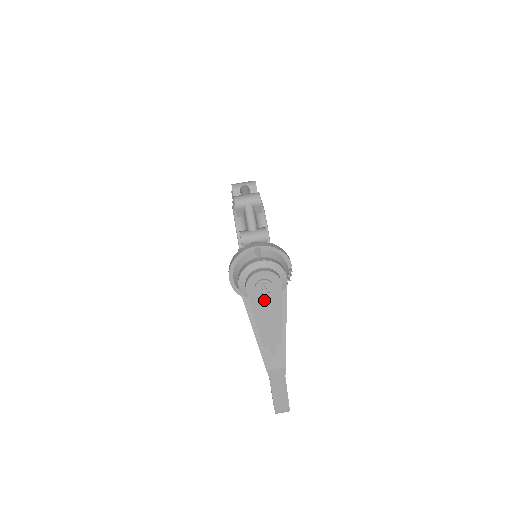
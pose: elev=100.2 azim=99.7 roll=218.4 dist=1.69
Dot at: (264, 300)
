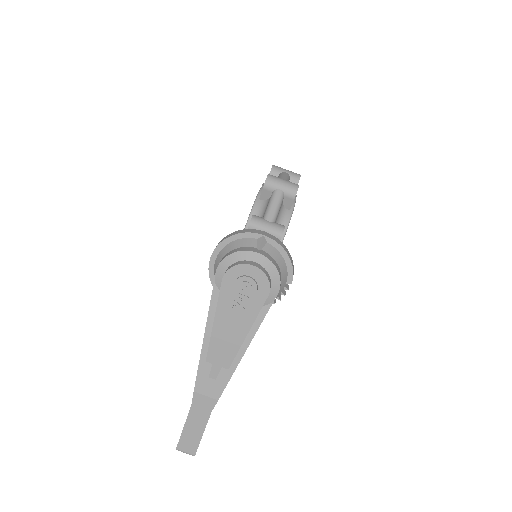
Dot at: (237, 303)
